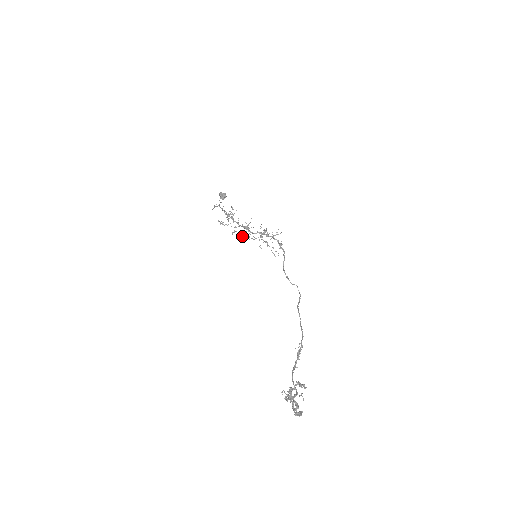
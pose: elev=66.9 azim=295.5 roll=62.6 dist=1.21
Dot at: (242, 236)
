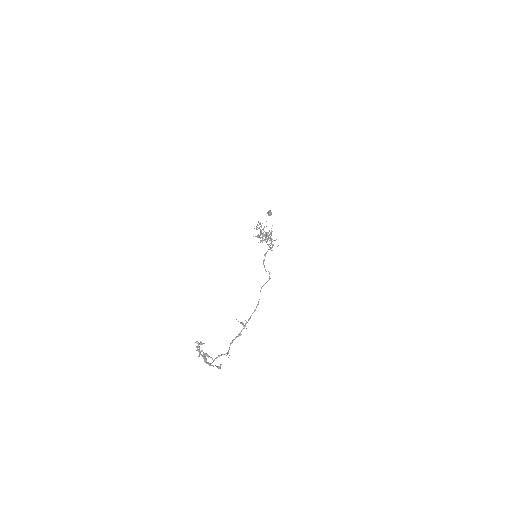
Dot at: occluded
